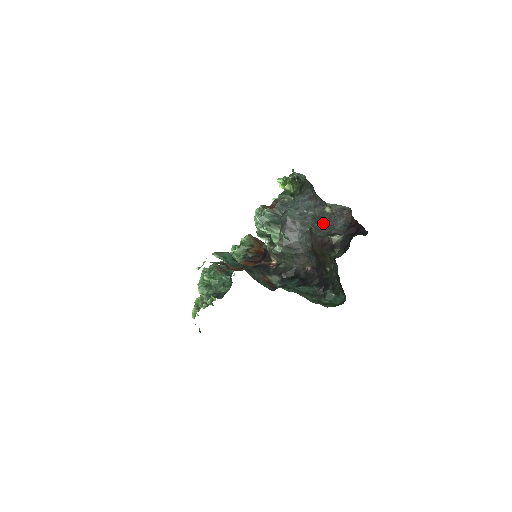
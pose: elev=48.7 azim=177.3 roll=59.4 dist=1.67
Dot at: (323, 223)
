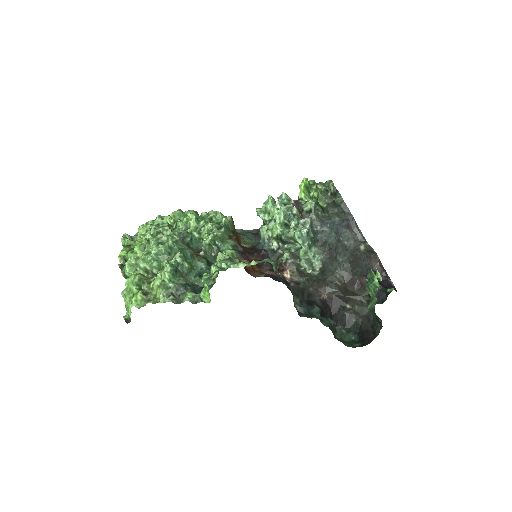
Dot at: (356, 260)
